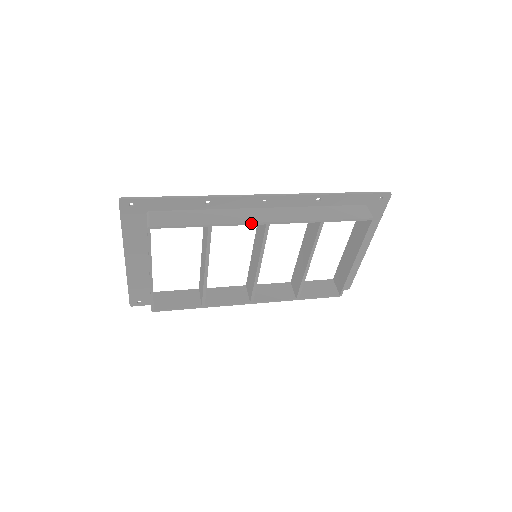
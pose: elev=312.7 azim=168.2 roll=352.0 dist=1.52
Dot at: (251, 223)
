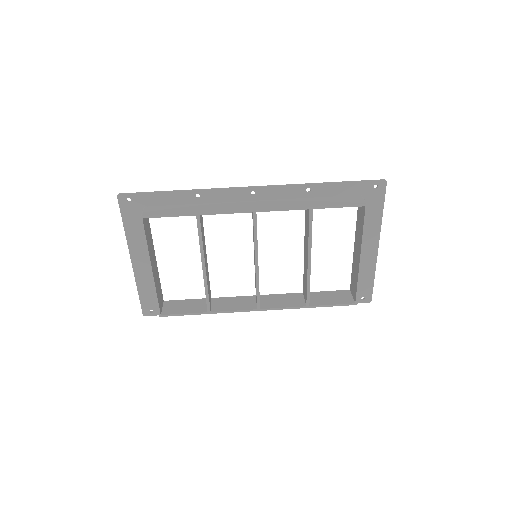
Dot at: (237, 211)
